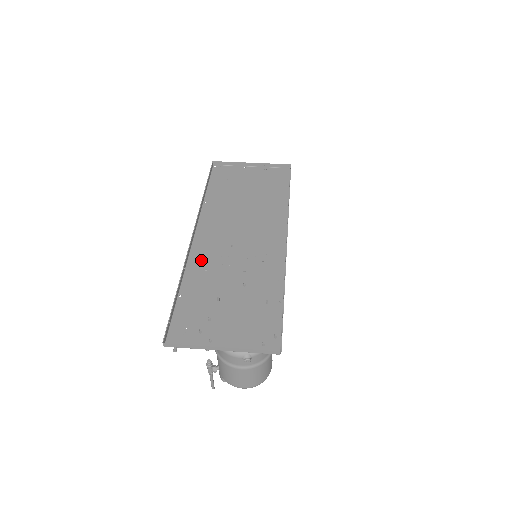
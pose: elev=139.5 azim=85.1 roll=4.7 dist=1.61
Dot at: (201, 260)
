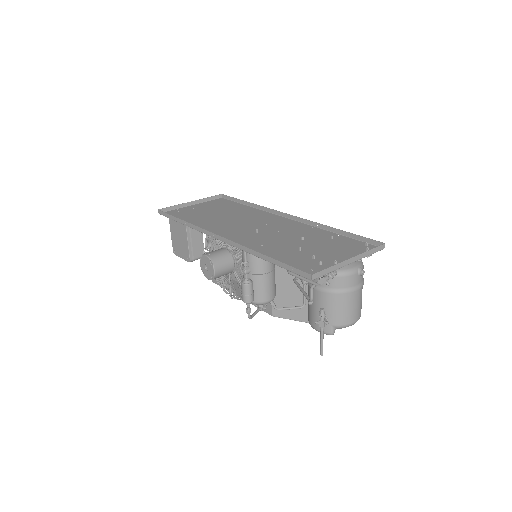
Dot at: (249, 244)
